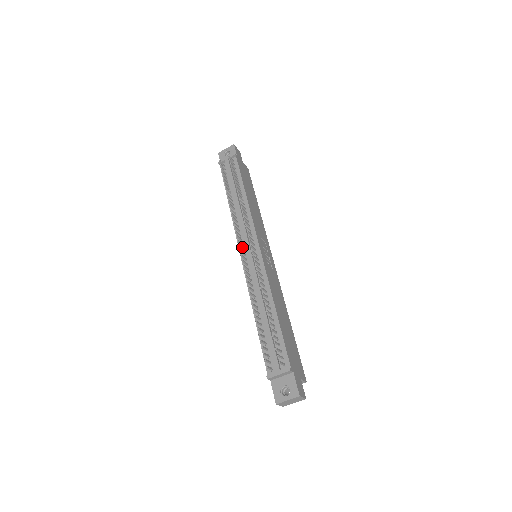
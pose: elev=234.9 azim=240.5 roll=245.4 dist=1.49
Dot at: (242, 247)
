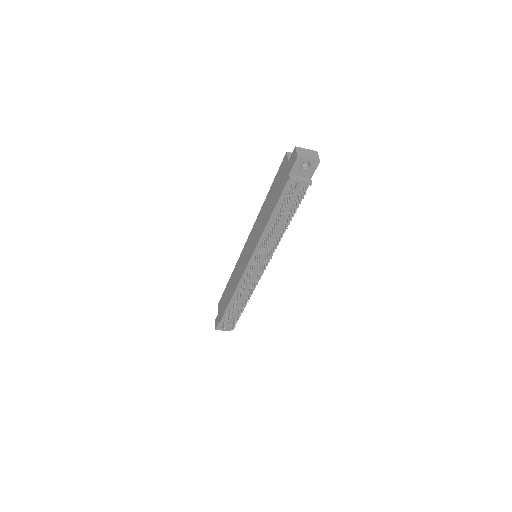
Dot at: (253, 261)
